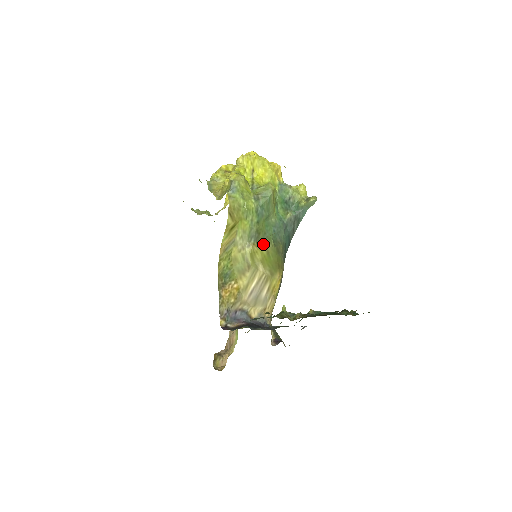
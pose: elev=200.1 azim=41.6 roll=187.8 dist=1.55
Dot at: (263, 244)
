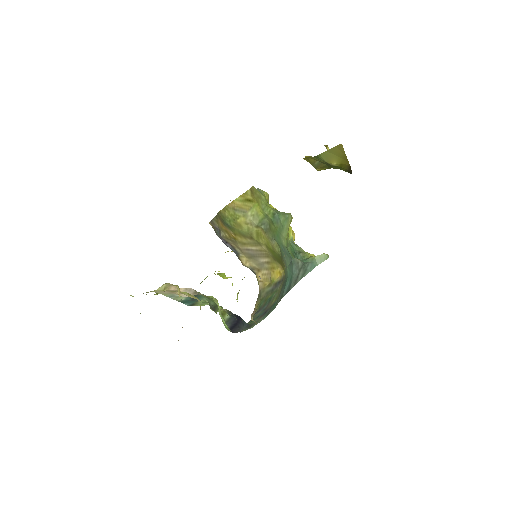
Dot at: (271, 240)
